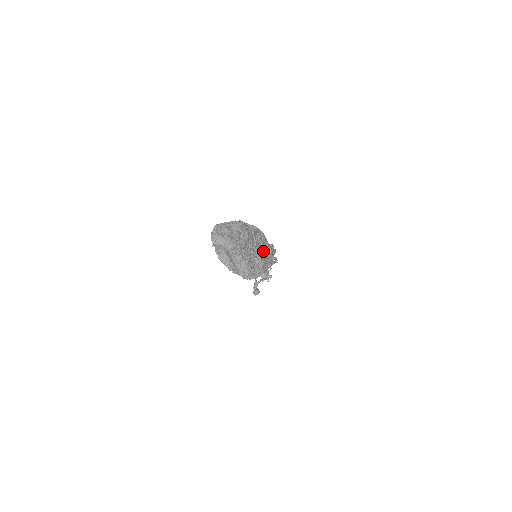
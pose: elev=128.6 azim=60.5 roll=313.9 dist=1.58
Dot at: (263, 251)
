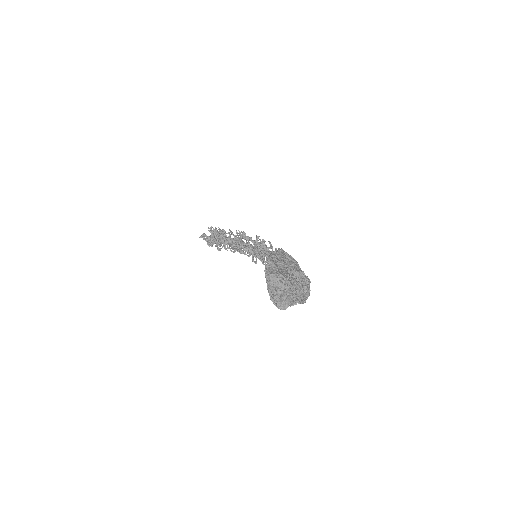
Dot at: (288, 264)
